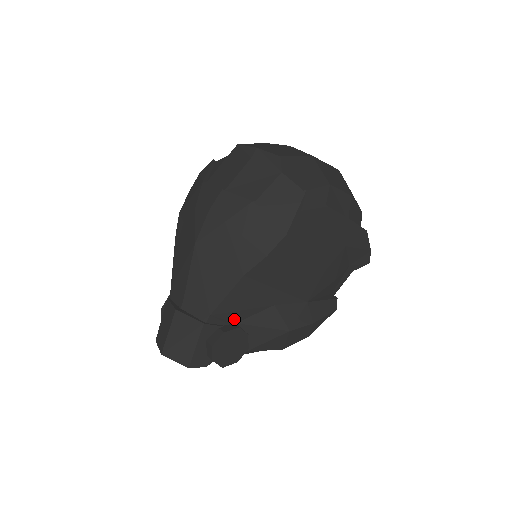
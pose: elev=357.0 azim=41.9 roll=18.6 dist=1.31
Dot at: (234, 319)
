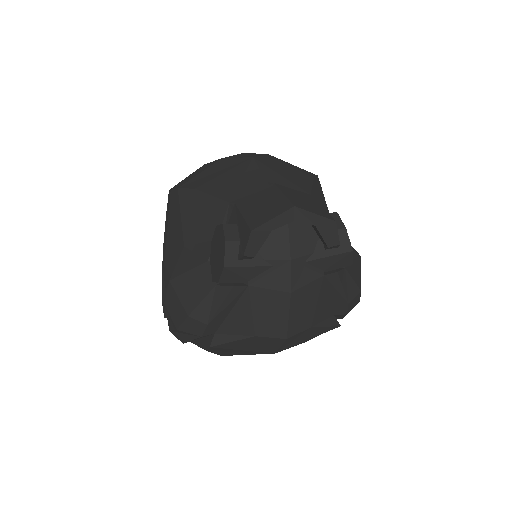
Dot at: occluded
